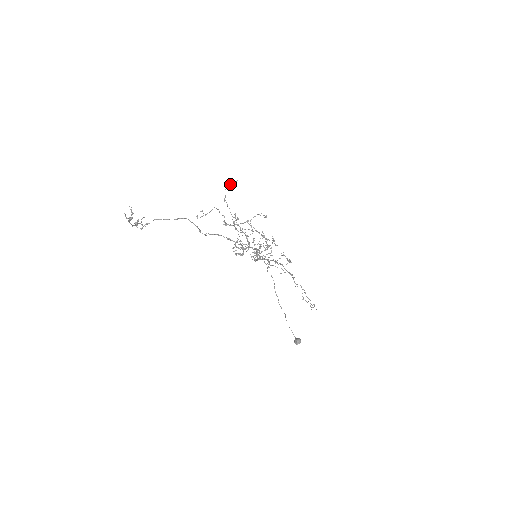
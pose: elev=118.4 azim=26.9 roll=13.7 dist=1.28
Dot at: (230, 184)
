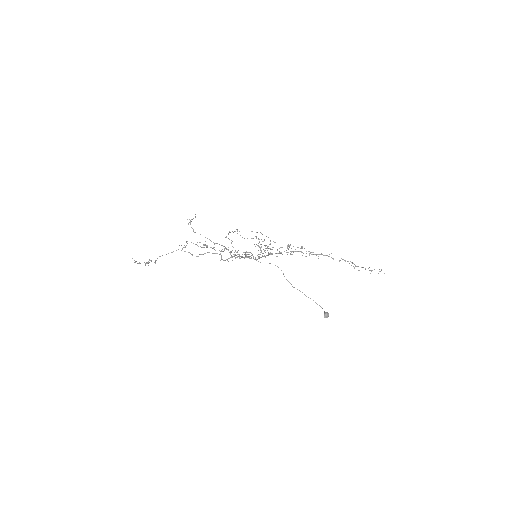
Dot at: (189, 222)
